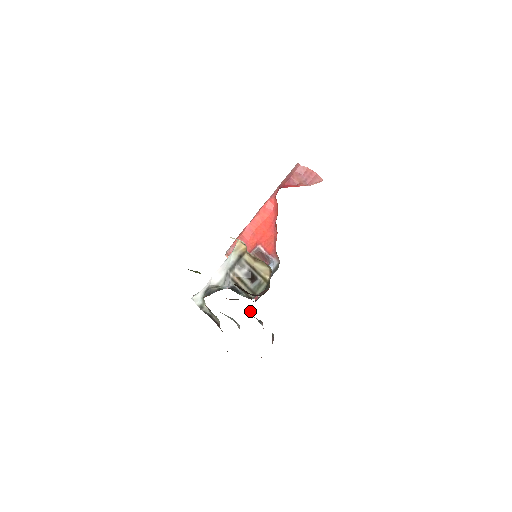
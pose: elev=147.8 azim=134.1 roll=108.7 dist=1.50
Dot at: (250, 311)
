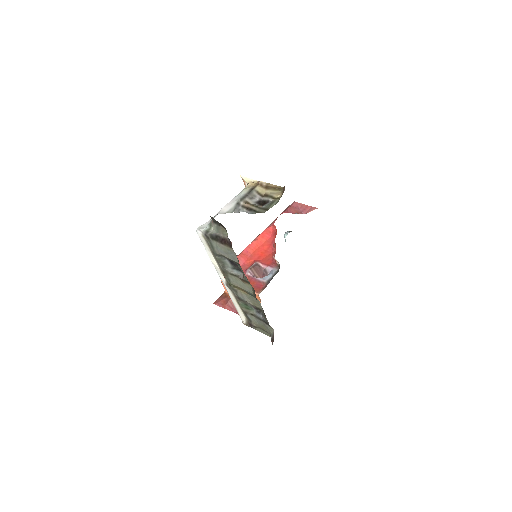
Dot at: (245, 324)
